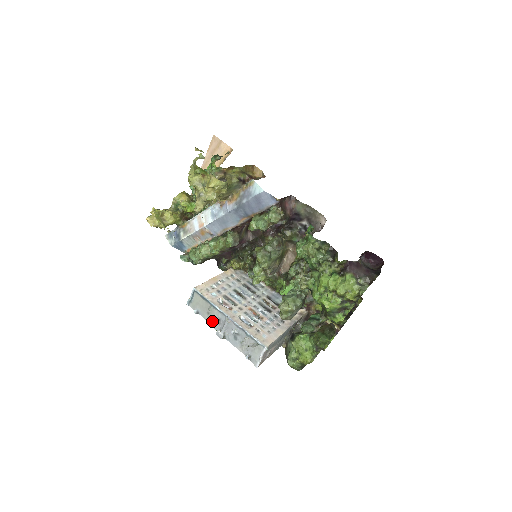
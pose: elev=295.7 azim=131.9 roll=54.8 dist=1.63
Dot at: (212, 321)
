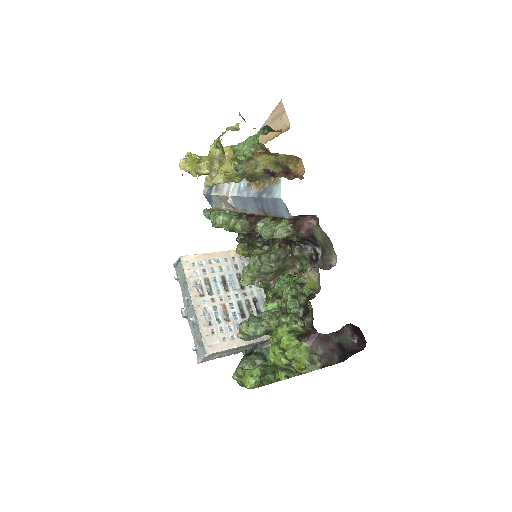
Dot at: (184, 295)
